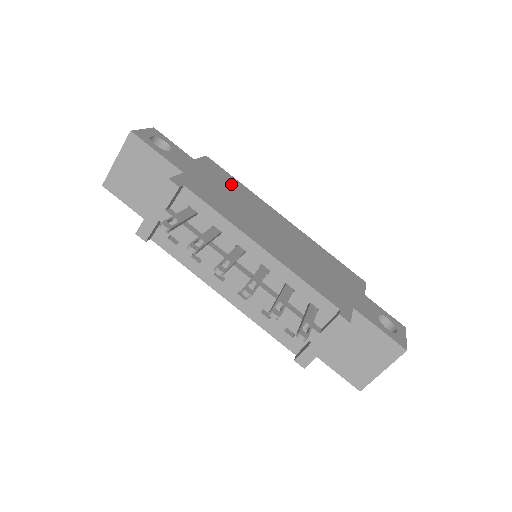
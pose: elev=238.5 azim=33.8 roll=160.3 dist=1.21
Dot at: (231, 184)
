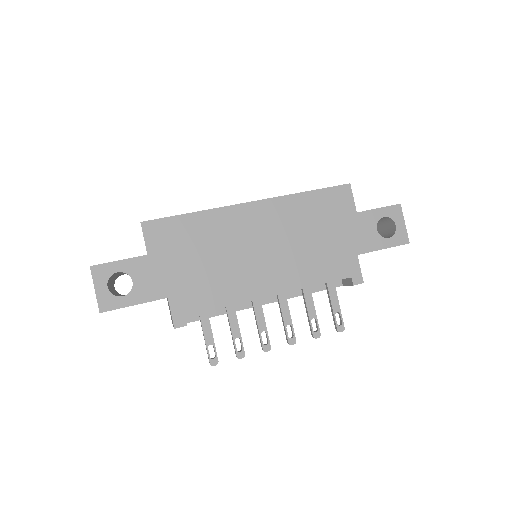
Dot at: (190, 235)
